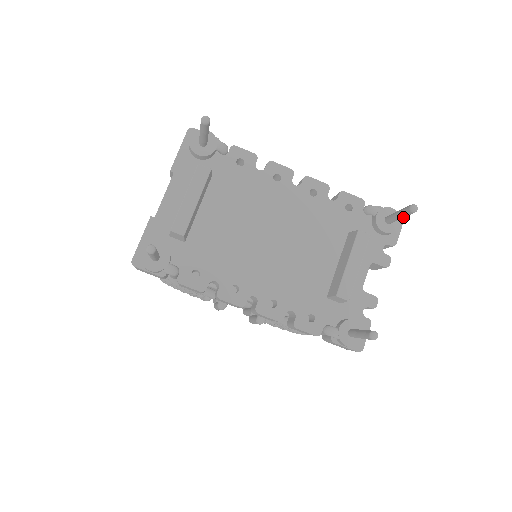
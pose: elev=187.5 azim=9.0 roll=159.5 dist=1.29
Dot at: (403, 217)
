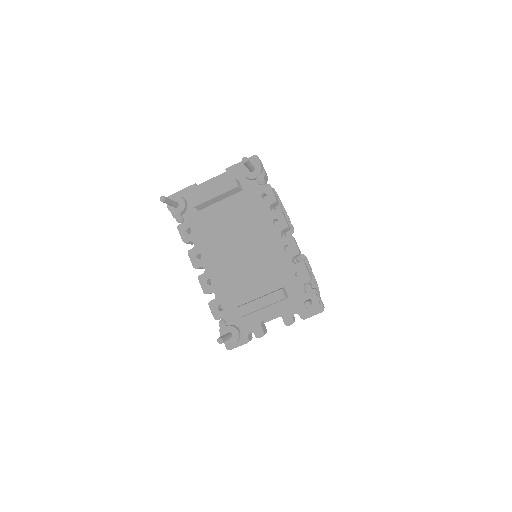
Dot at: occluded
